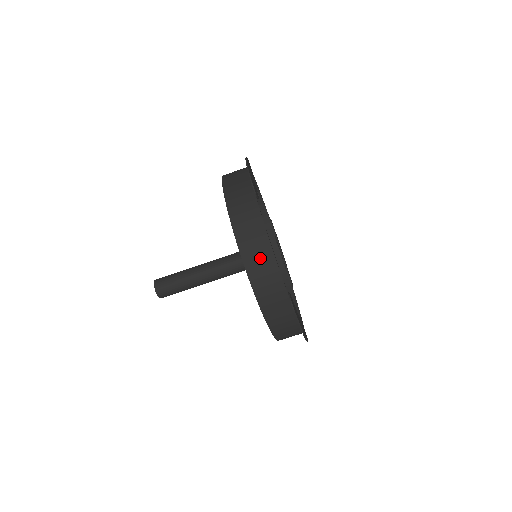
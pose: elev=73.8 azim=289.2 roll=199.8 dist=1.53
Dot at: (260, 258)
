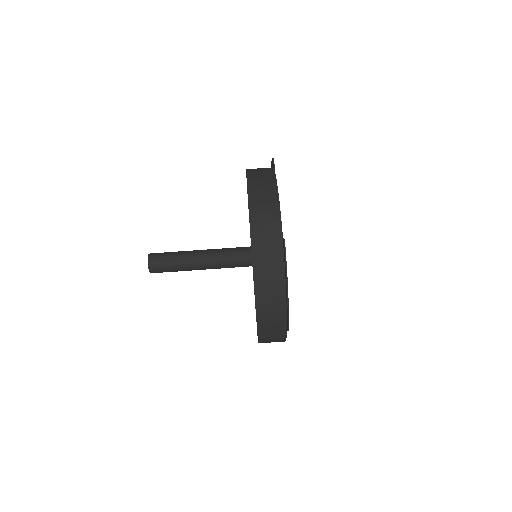
Dot at: (265, 197)
